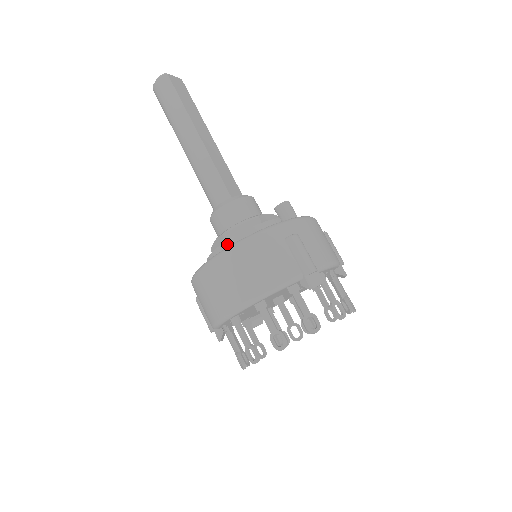
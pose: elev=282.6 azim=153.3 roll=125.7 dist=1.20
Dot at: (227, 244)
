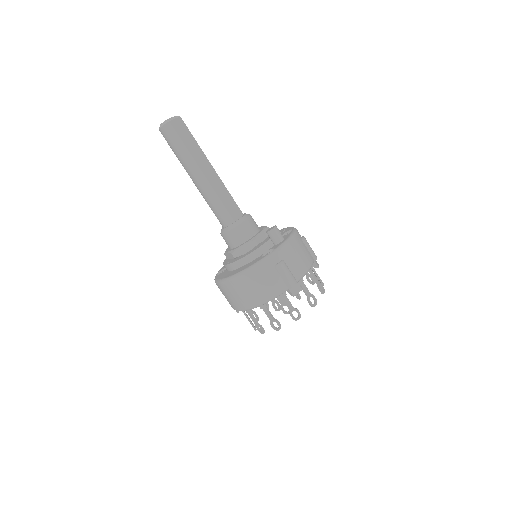
Dot at: (236, 263)
